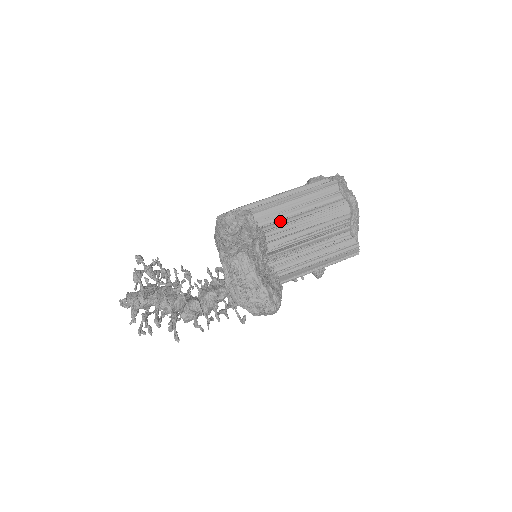
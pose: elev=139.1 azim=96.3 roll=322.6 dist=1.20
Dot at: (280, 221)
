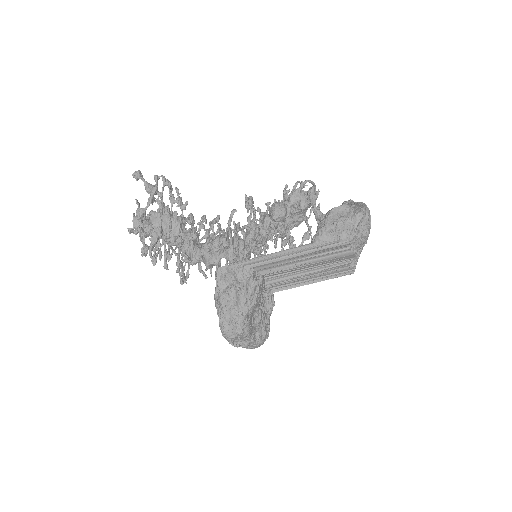
Dot at: (280, 268)
